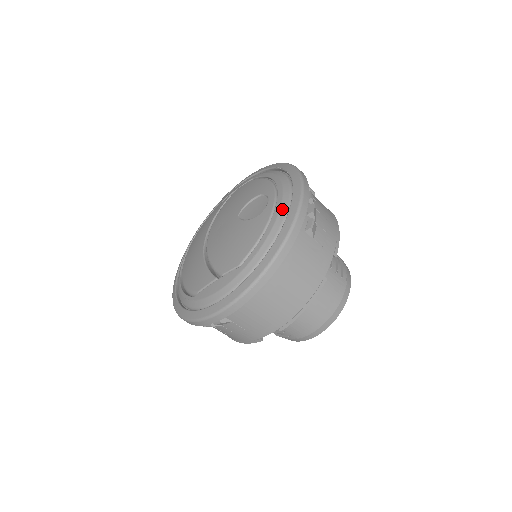
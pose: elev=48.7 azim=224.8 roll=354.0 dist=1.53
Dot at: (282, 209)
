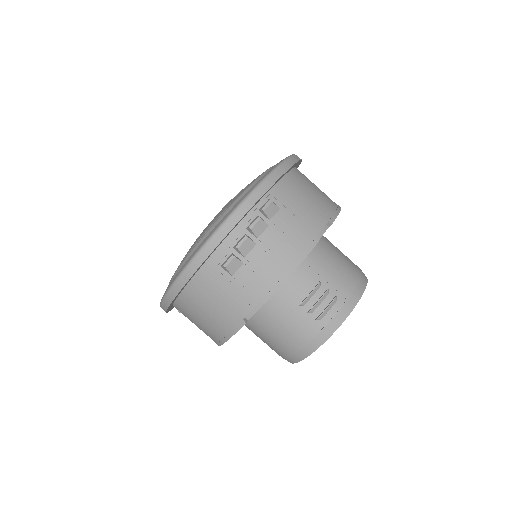
Dot at: occluded
